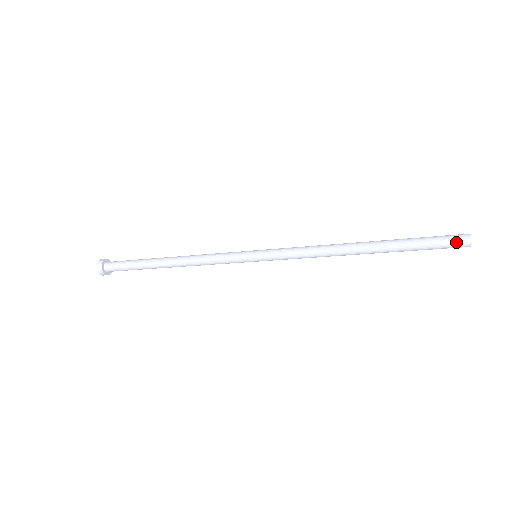
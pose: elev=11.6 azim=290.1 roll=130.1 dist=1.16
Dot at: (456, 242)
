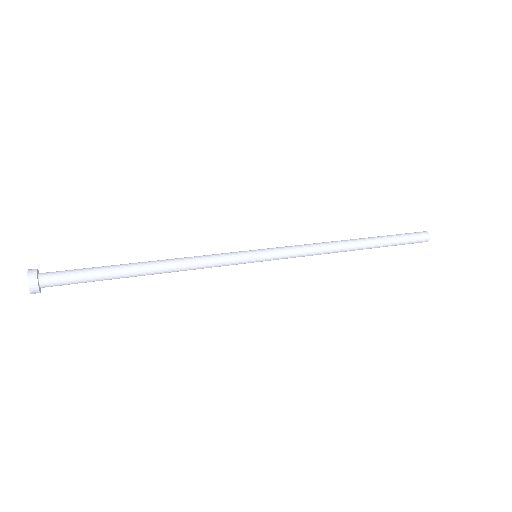
Dot at: (421, 241)
